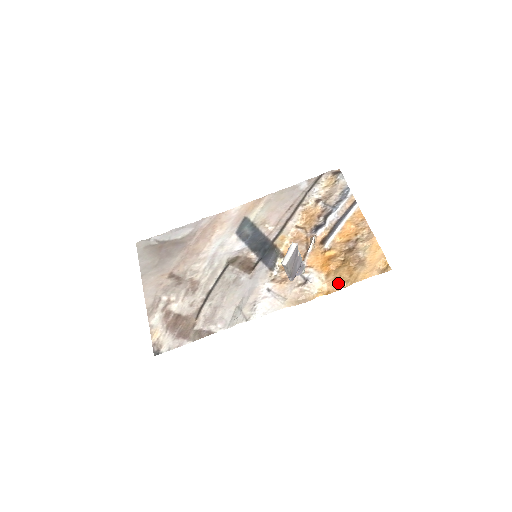
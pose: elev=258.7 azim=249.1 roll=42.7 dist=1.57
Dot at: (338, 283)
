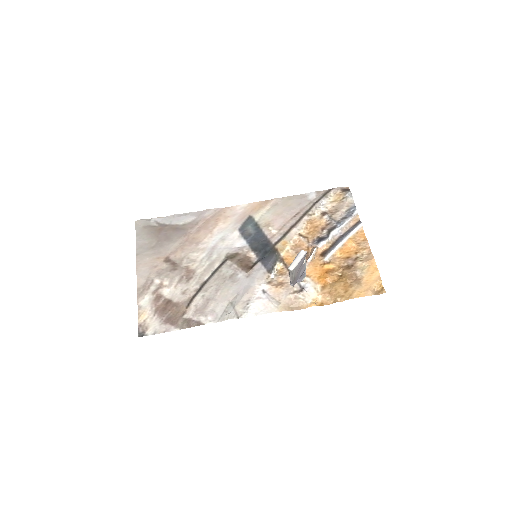
Dot at: (333, 297)
